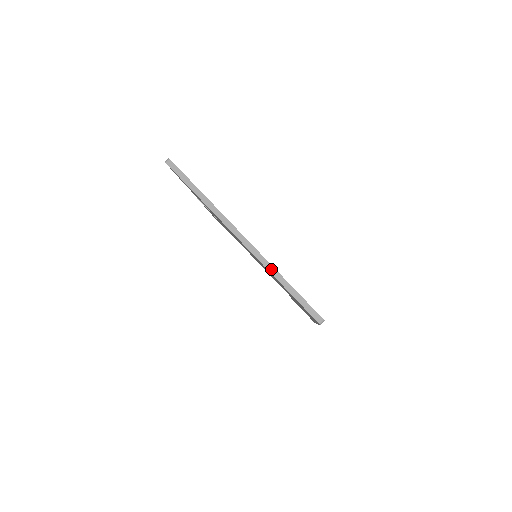
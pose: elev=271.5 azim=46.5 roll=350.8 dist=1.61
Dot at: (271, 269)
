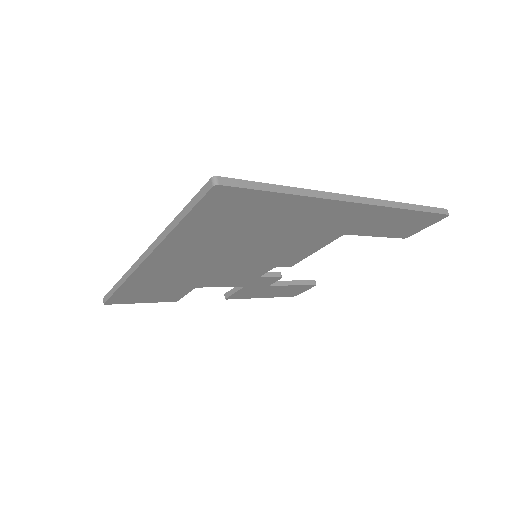
Dot at: (166, 232)
